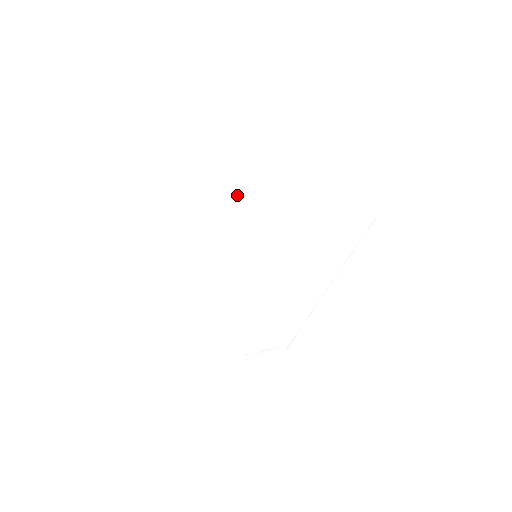
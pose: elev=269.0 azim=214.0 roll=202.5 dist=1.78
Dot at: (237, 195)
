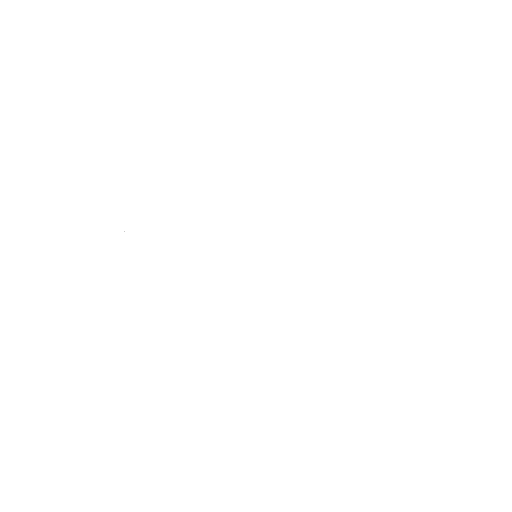
Dot at: (285, 200)
